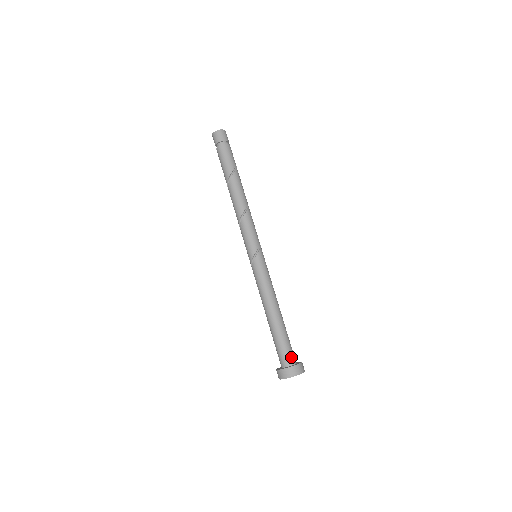
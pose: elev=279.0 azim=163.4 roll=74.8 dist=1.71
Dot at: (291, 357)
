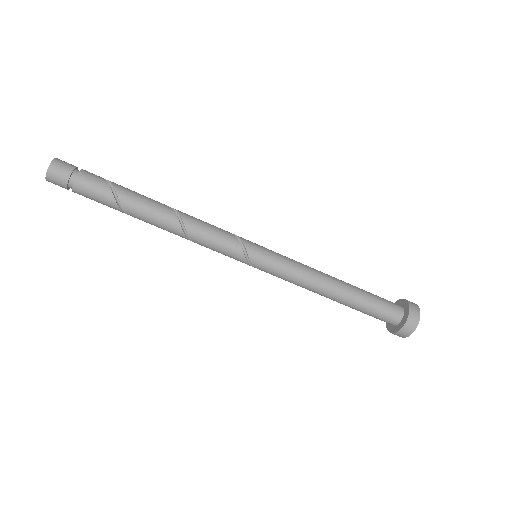
Dot at: (389, 320)
